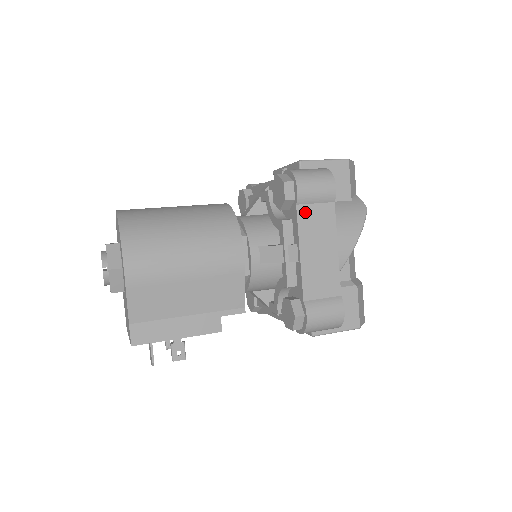
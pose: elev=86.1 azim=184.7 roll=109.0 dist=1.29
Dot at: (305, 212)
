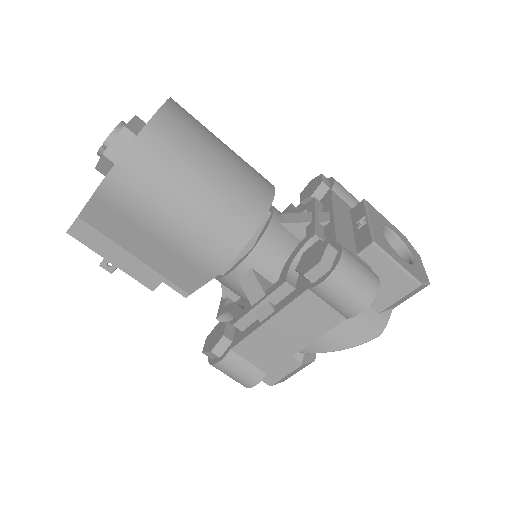
Dot at: (310, 300)
